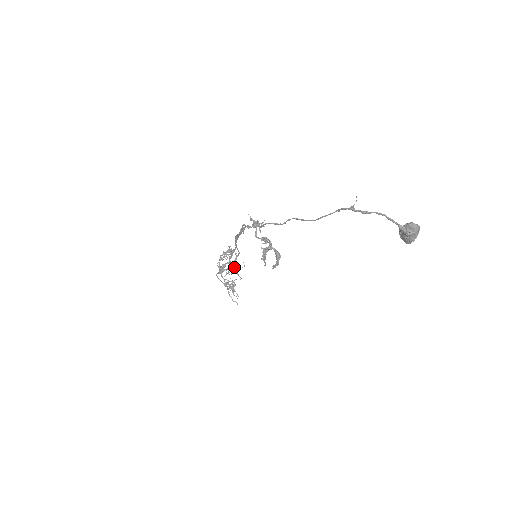
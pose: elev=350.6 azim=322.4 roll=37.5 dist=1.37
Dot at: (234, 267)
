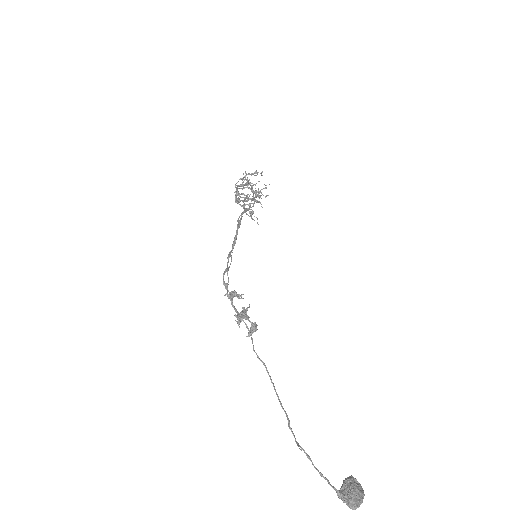
Dot at: occluded
